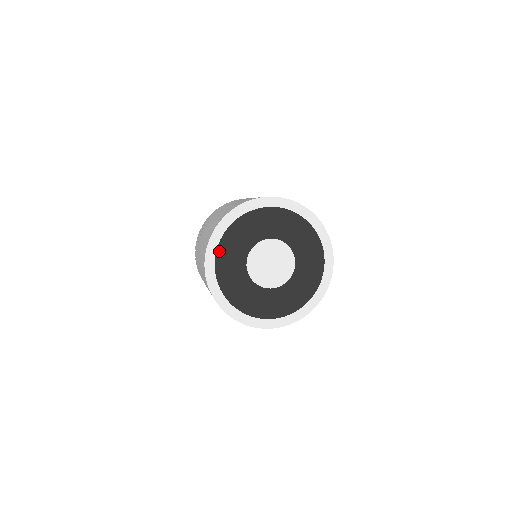
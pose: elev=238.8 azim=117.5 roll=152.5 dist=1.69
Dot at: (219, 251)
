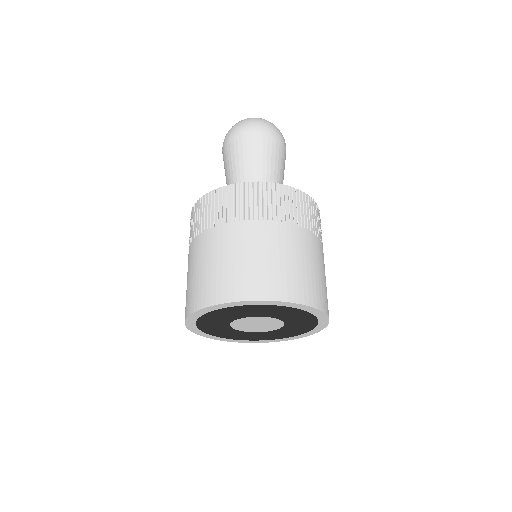
Dot at: (216, 335)
